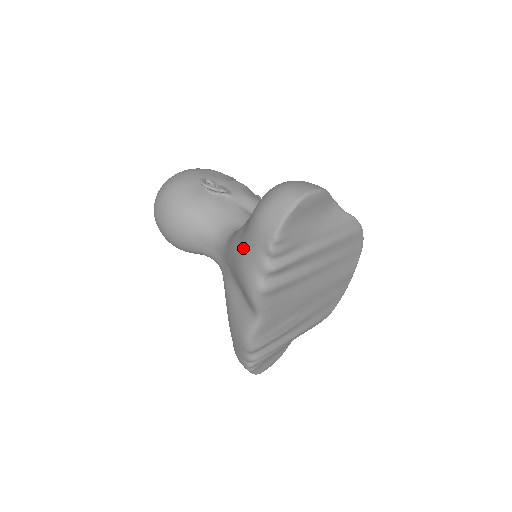
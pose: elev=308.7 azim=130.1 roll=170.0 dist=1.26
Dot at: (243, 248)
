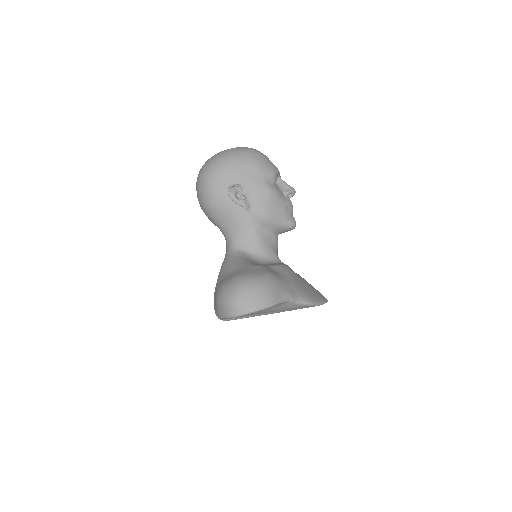
Dot at: (215, 292)
